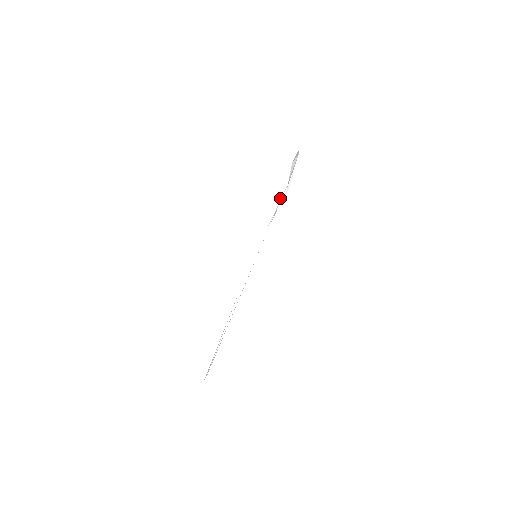
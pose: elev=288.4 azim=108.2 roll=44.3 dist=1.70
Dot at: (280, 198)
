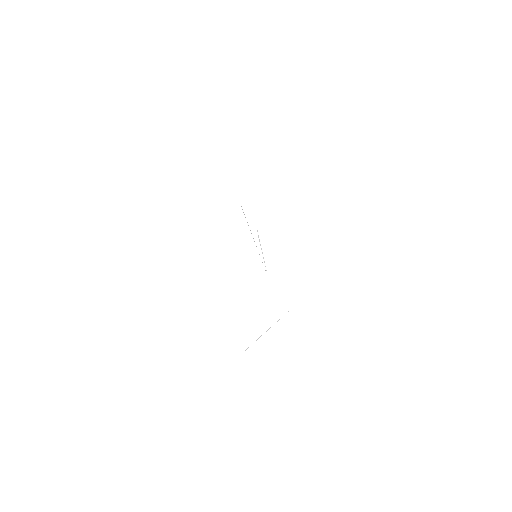
Dot at: occluded
